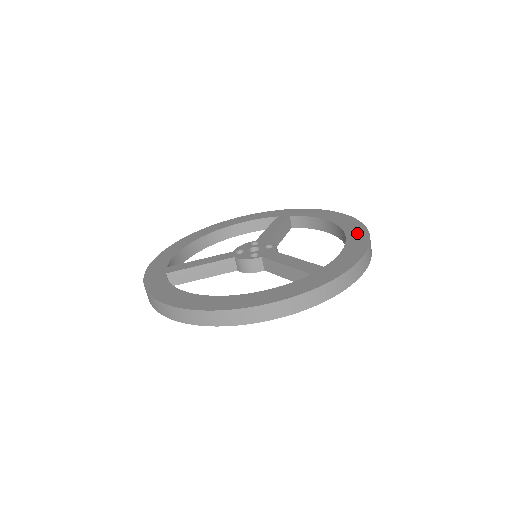
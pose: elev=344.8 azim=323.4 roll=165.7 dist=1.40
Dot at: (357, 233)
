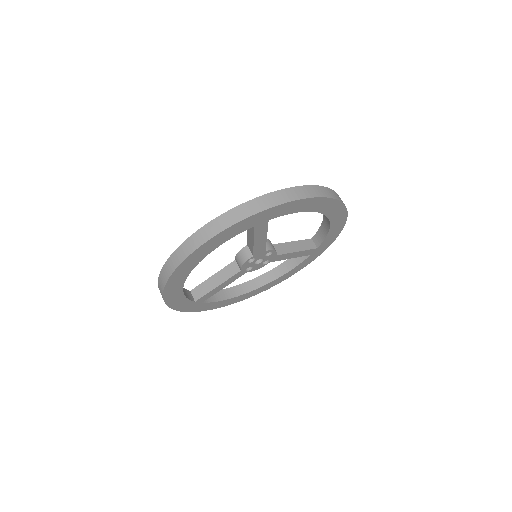
Dot at: occluded
